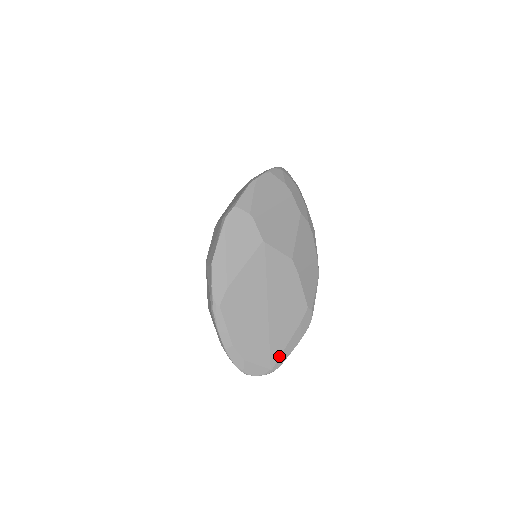
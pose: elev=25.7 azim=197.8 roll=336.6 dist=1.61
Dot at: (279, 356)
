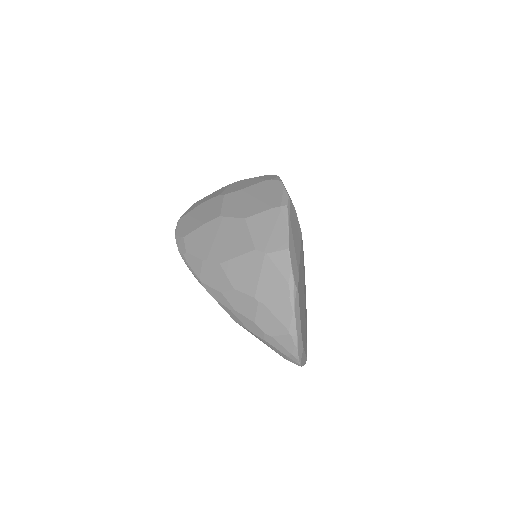
Dot at: occluded
